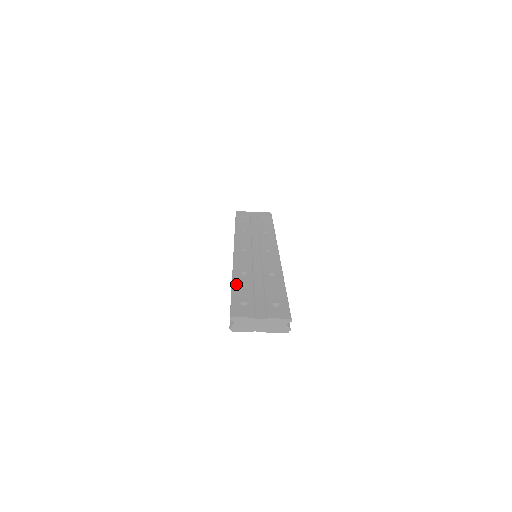
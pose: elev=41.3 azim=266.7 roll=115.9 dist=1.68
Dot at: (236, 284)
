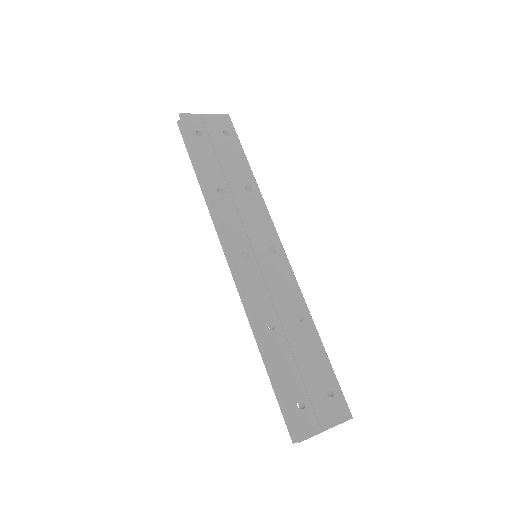
Dot at: (275, 359)
